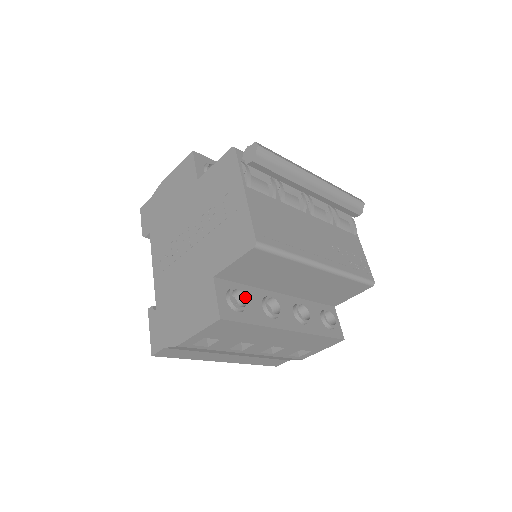
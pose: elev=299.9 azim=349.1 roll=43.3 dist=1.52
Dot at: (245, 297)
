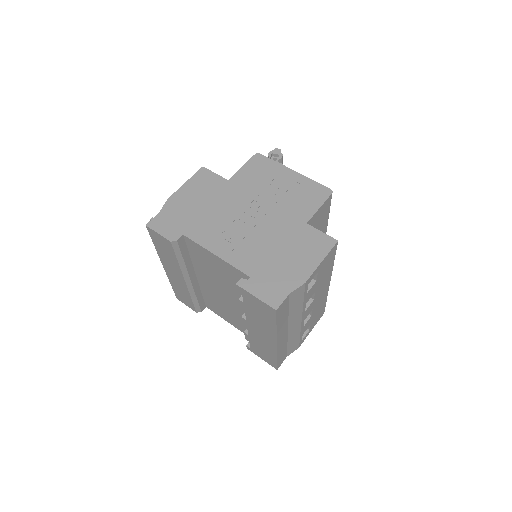
Dot at: occluded
